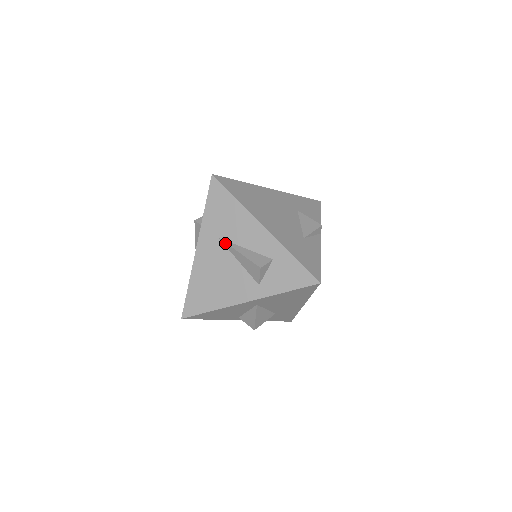
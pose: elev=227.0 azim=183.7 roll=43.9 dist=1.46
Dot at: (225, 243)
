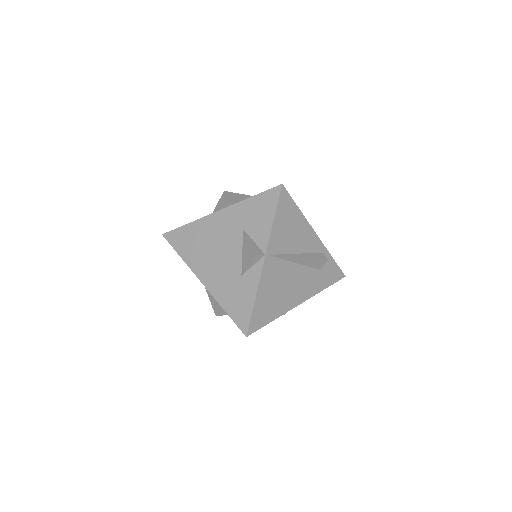
Dot at: occluded
